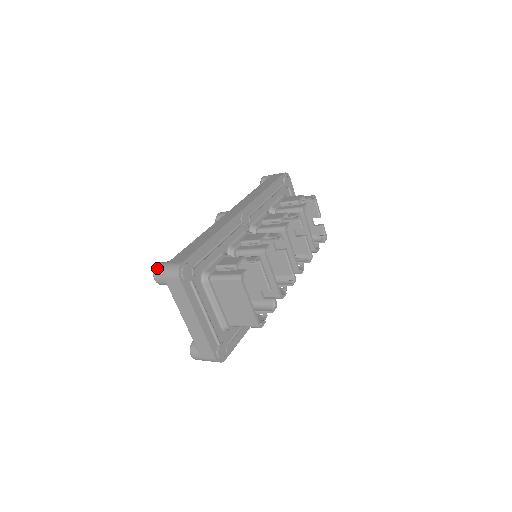
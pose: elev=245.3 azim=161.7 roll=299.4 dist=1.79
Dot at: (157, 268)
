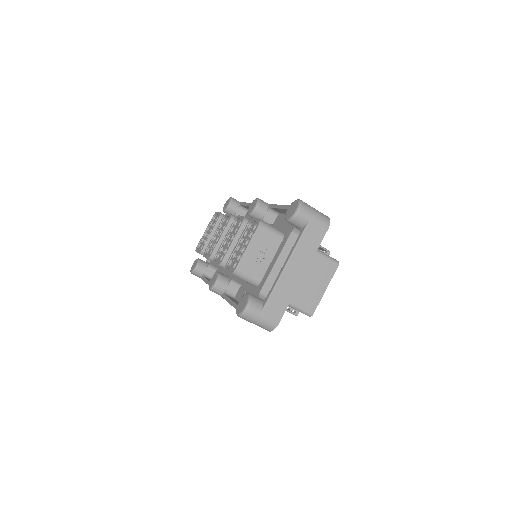
Dot at: (306, 203)
